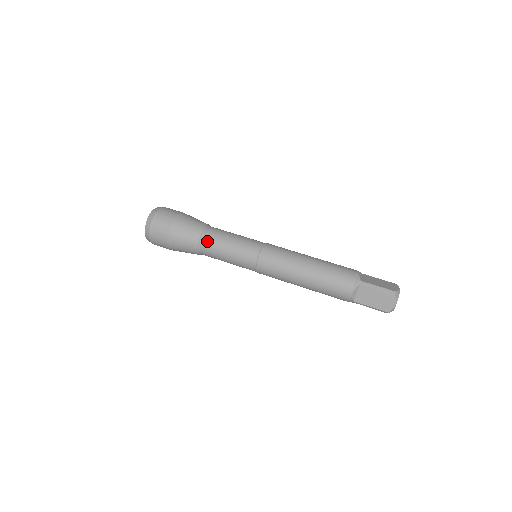
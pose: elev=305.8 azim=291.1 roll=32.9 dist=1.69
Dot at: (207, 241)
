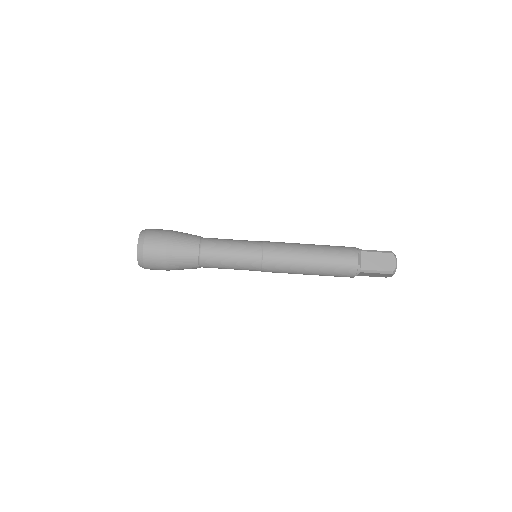
Dot at: (206, 265)
